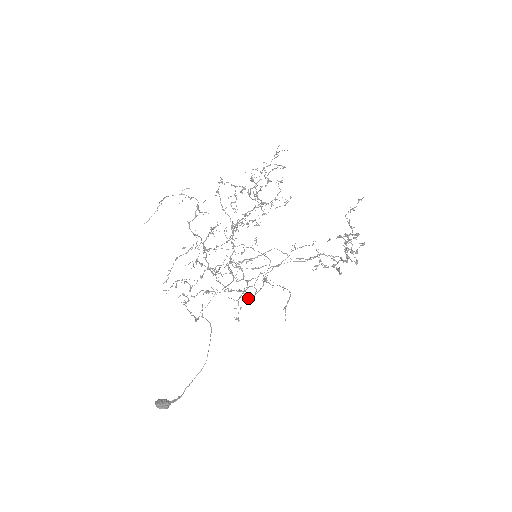
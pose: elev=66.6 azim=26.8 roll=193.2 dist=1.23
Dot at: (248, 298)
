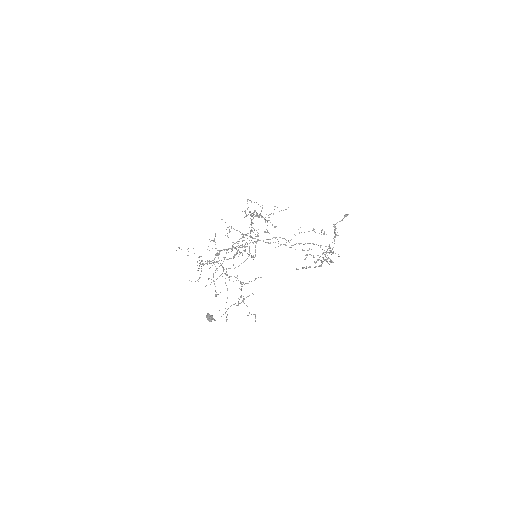
Dot at: occluded
